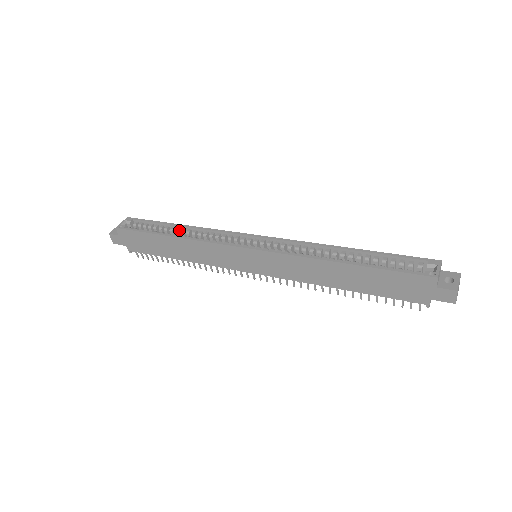
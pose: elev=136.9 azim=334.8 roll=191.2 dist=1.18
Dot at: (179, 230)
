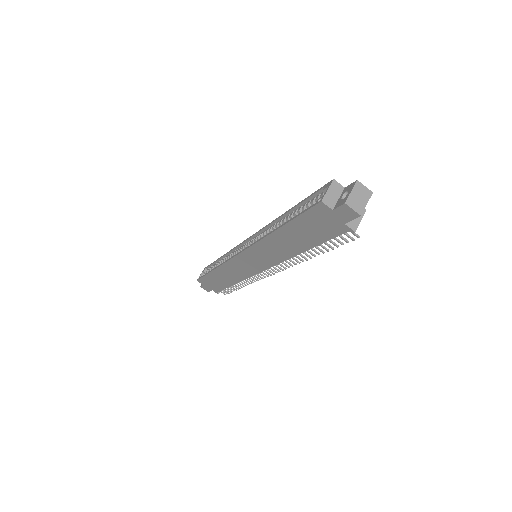
Dot at: occluded
